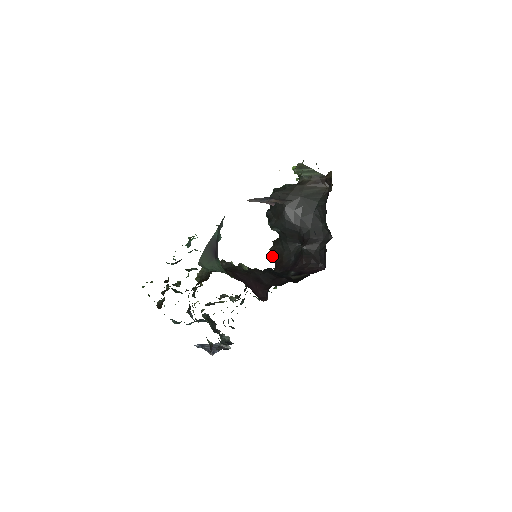
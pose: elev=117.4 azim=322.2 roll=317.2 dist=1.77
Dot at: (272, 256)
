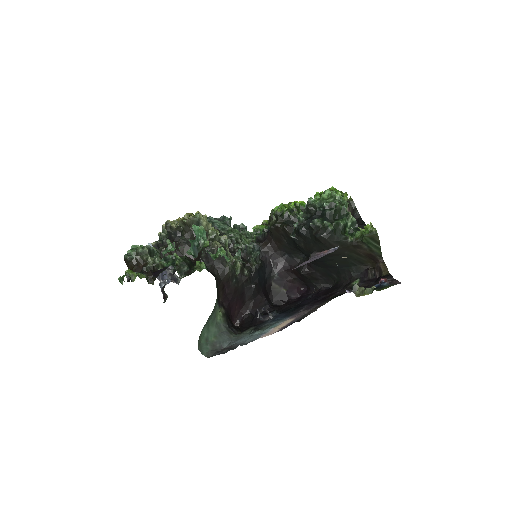
Dot at: (272, 230)
